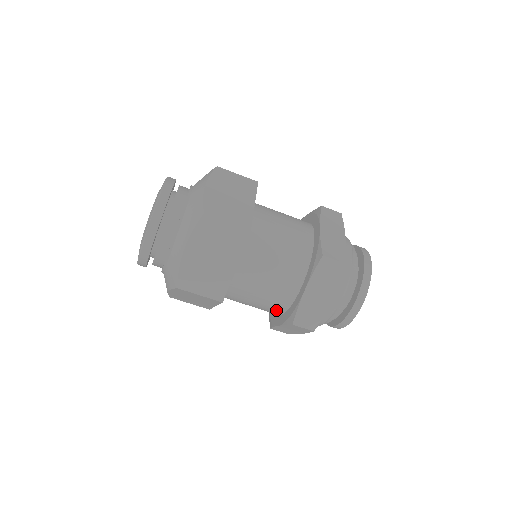
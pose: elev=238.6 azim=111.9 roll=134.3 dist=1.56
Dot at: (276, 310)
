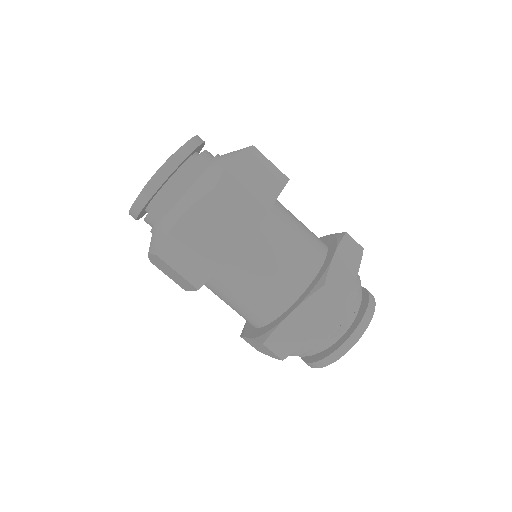
Dot at: (291, 291)
